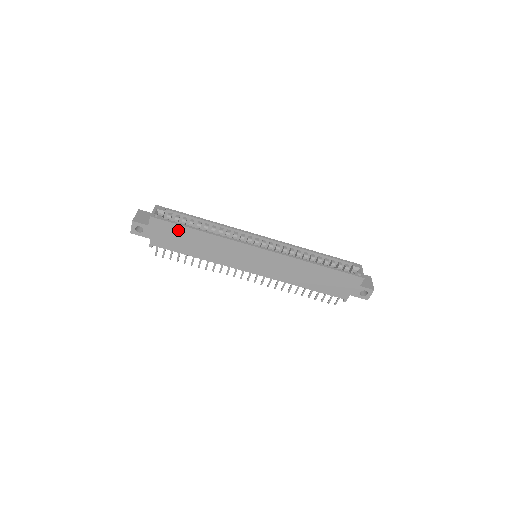
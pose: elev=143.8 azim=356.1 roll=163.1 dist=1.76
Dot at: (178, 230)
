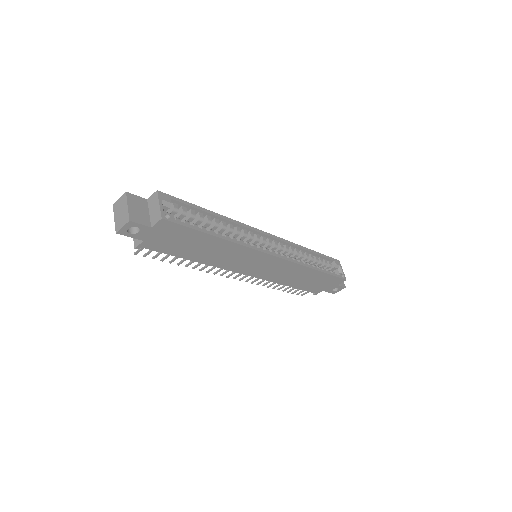
Dot at: (191, 235)
